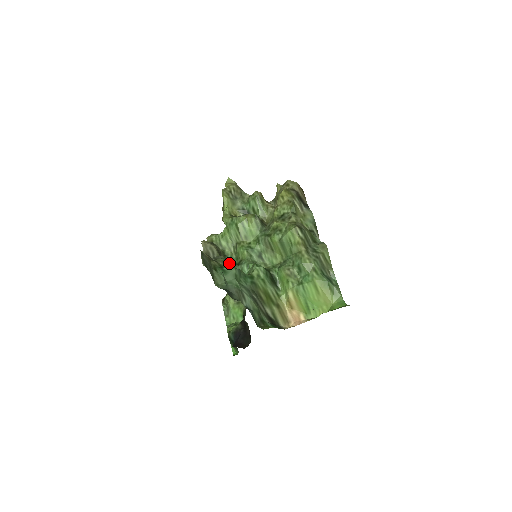
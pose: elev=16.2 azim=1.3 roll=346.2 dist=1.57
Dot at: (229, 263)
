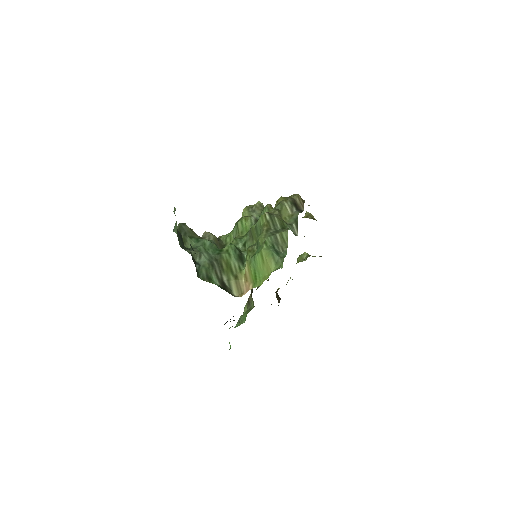
Dot at: occluded
